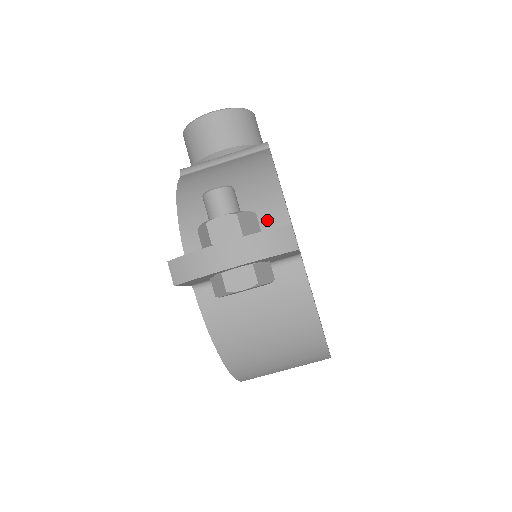
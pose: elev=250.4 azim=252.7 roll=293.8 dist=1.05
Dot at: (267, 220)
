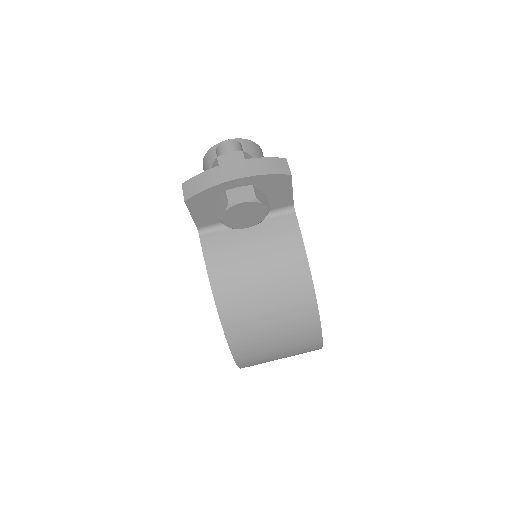
Dot at: occluded
